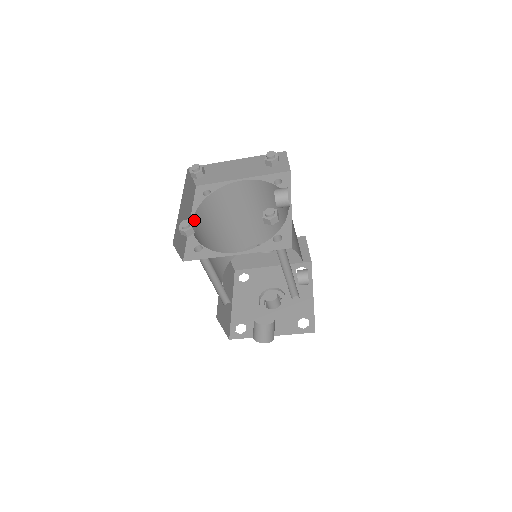
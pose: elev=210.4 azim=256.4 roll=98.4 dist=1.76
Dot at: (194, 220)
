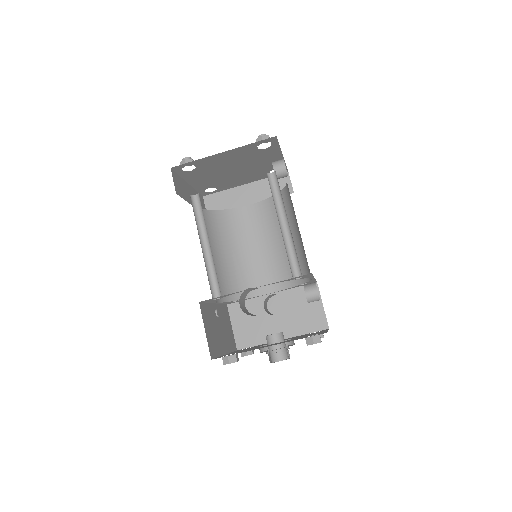
Dot at: occluded
